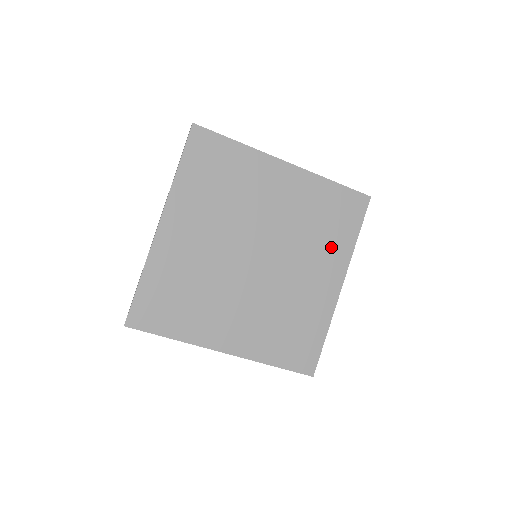
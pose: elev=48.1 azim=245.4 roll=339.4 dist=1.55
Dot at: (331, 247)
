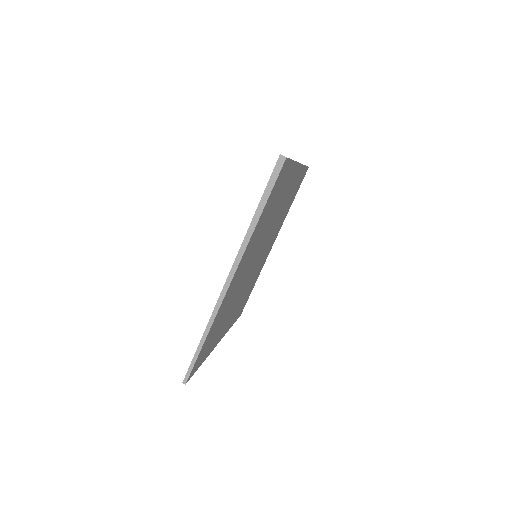
Dot at: (282, 220)
